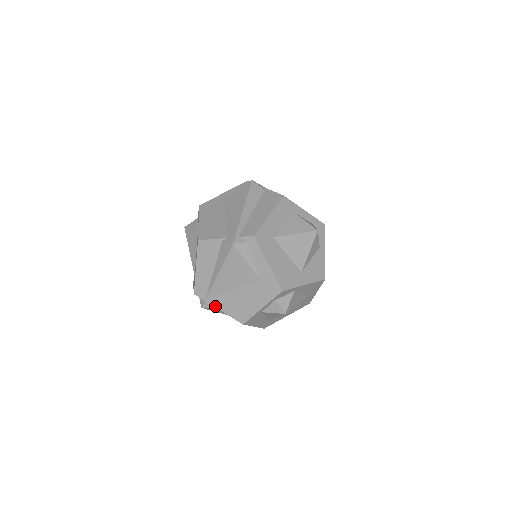
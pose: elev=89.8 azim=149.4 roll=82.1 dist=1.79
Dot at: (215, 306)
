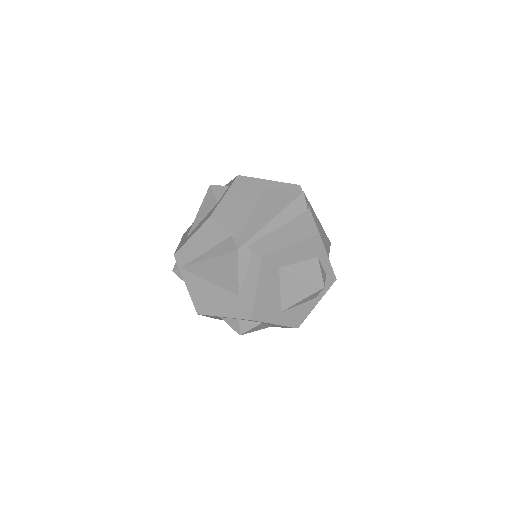
Dot at: (185, 280)
